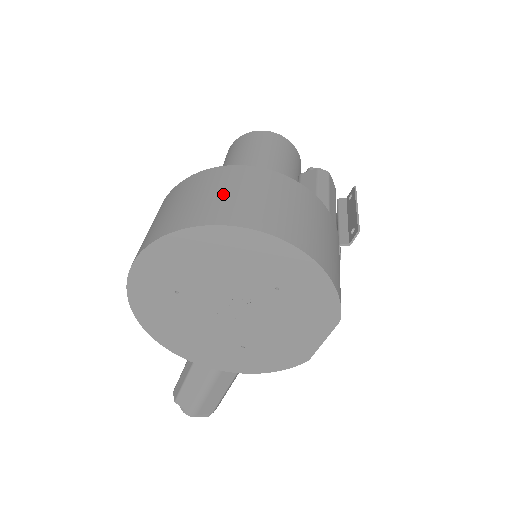
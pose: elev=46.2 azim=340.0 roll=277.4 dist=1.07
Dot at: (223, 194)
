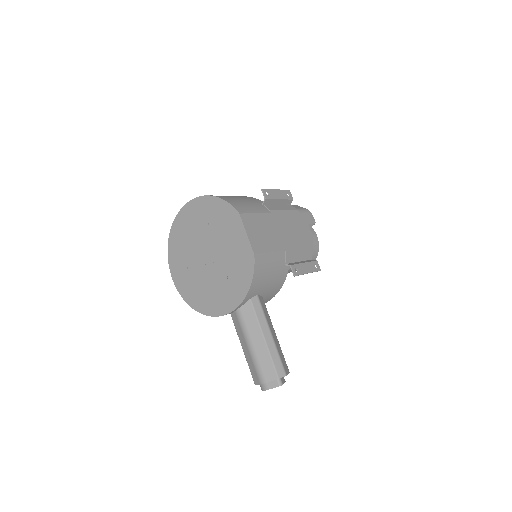
Dot at: occluded
